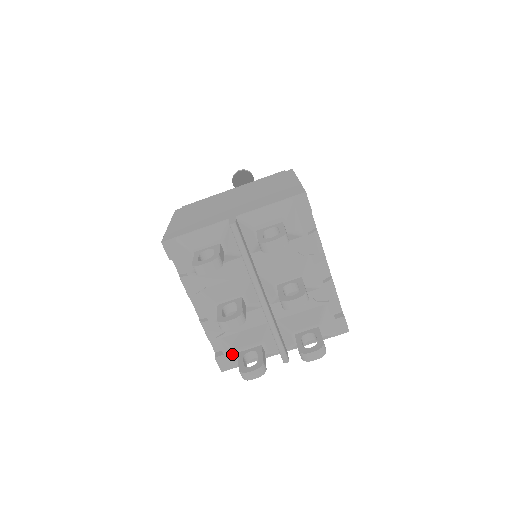
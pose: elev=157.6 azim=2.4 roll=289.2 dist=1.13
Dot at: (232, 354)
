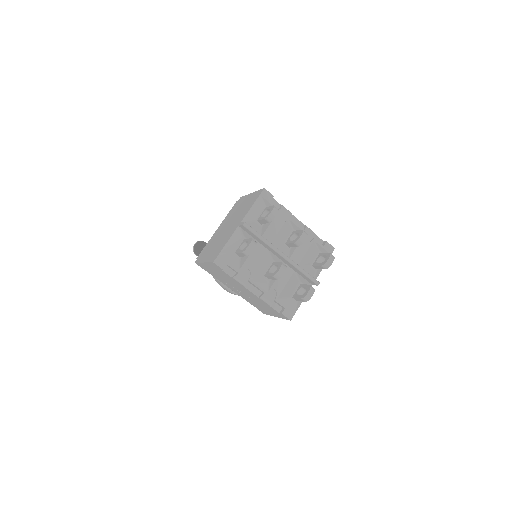
Dot at: (289, 302)
